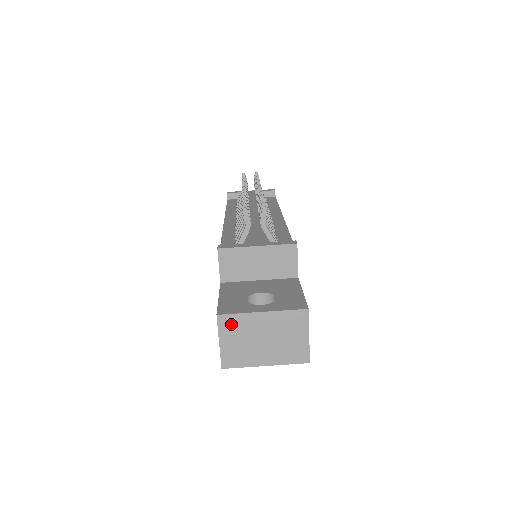
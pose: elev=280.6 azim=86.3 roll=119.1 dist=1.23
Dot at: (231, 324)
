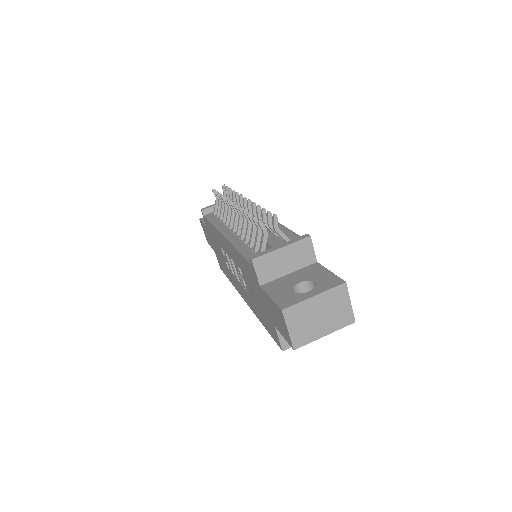
Dot at: (294, 313)
